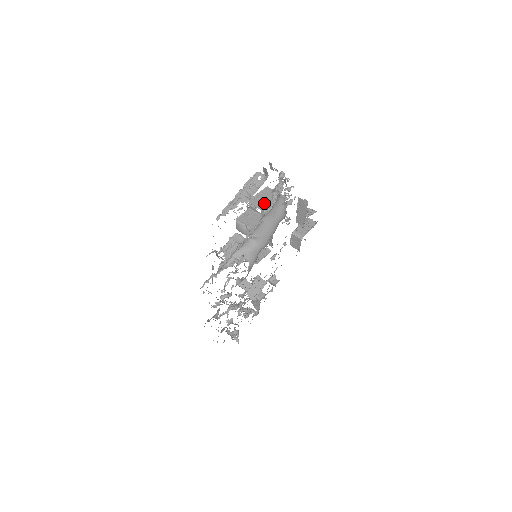
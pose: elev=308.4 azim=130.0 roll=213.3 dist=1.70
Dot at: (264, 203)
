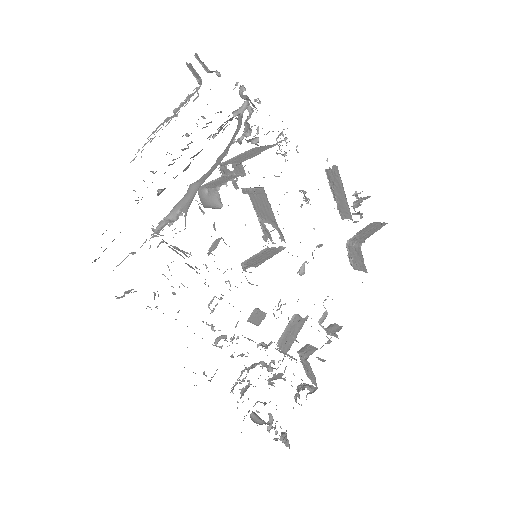
Dot at: (240, 158)
